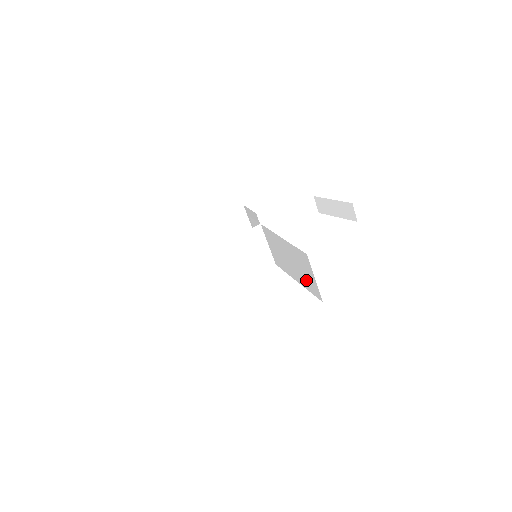
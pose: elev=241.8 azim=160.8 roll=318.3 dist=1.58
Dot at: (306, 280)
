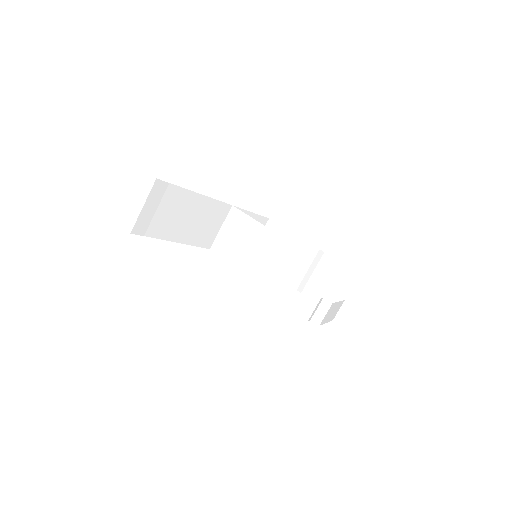
Dot at: occluded
